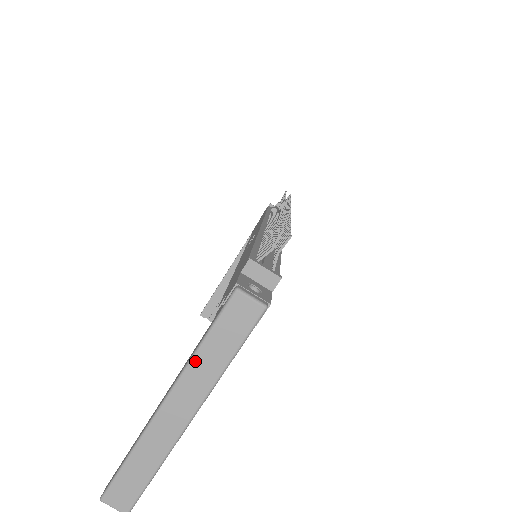
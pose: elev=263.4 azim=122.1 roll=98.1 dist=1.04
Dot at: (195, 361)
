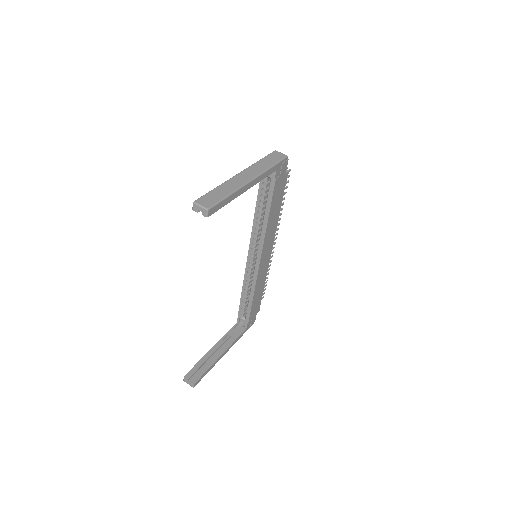
Dot at: (256, 164)
